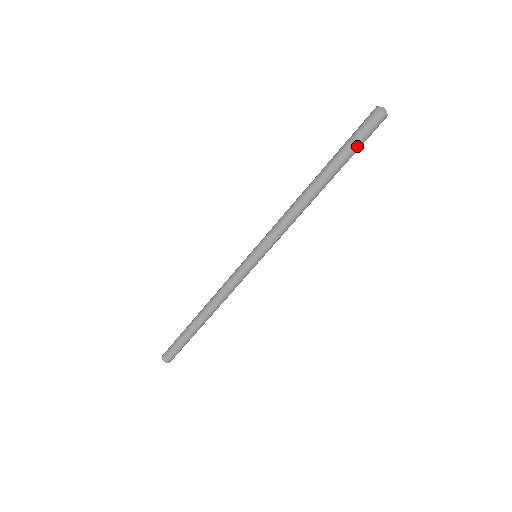
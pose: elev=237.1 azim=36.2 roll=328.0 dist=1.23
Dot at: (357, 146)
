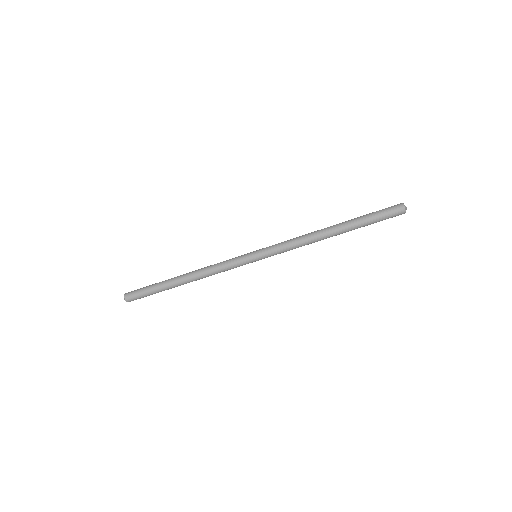
Dot at: (375, 219)
